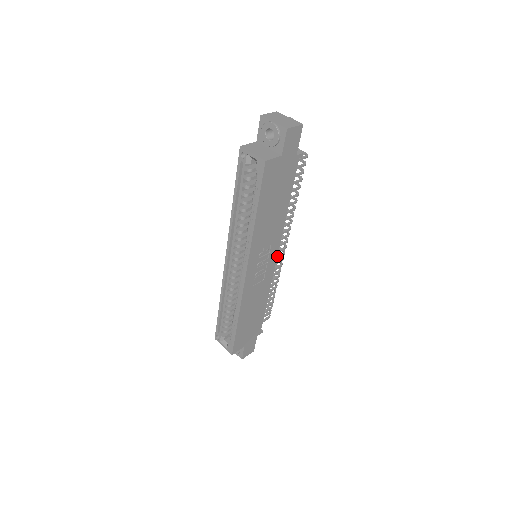
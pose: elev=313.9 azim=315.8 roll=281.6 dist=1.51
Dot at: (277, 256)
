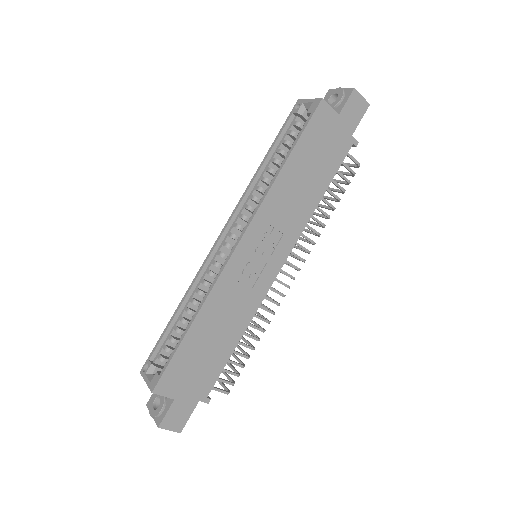
Dot at: (279, 280)
